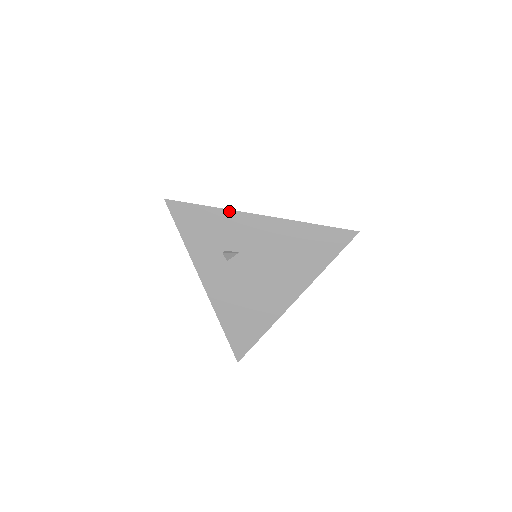
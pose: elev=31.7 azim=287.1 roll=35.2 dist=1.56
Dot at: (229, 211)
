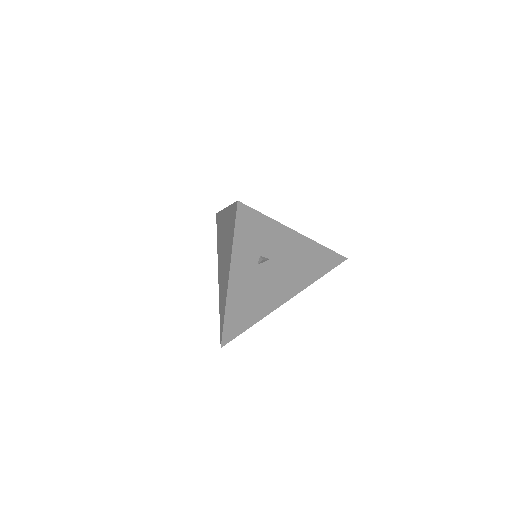
Dot at: (281, 225)
